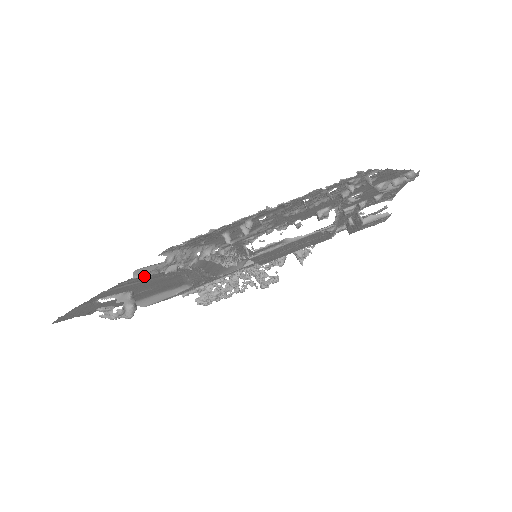
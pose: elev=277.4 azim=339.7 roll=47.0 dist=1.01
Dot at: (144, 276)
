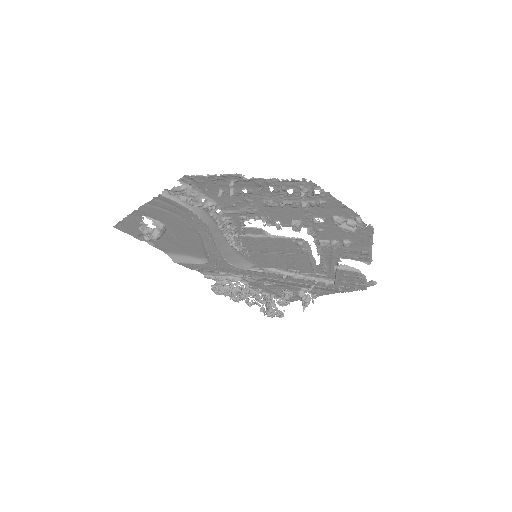
Dot at: (169, 202)
